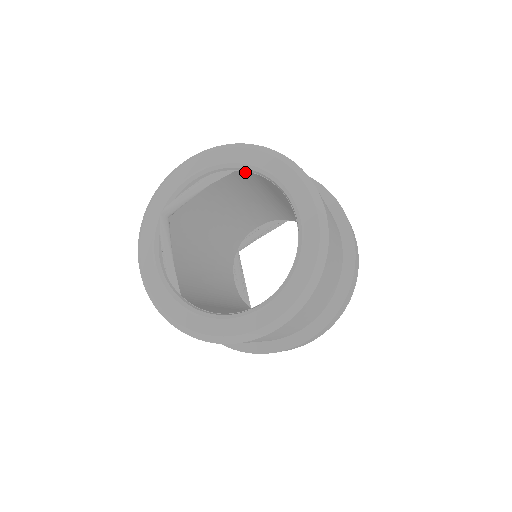
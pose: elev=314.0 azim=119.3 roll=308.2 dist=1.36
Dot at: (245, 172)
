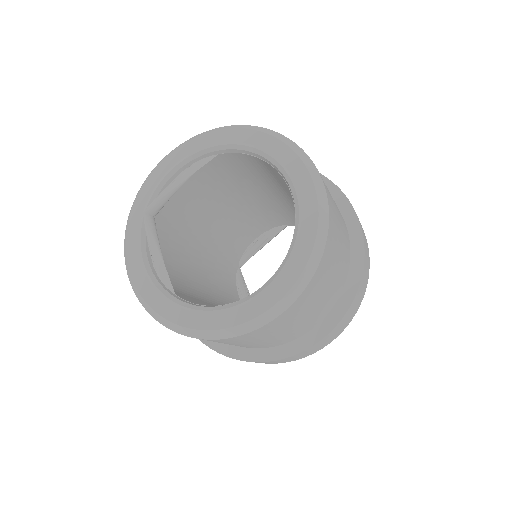
Dot at: (228, 155)
